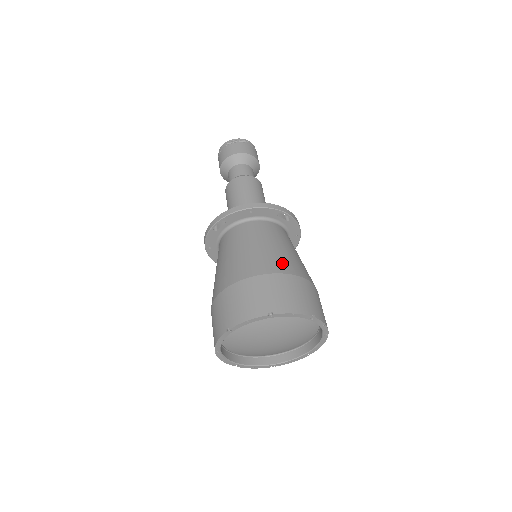
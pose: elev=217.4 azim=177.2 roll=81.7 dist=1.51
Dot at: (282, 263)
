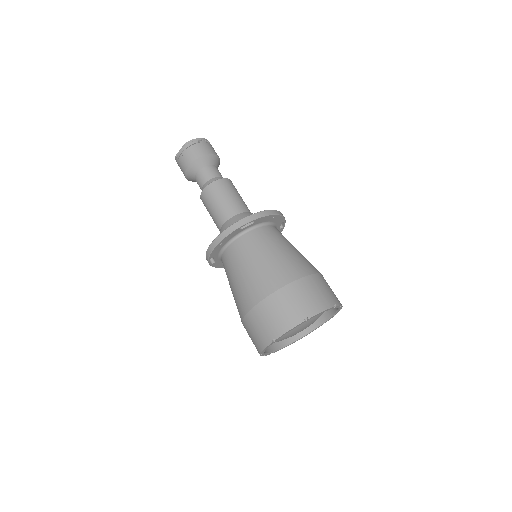
Dot at: occluded
